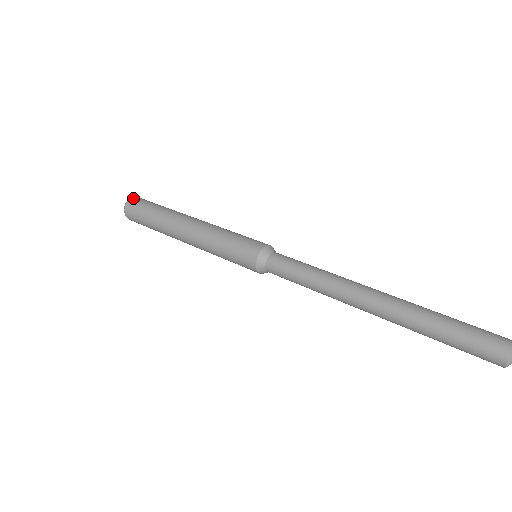
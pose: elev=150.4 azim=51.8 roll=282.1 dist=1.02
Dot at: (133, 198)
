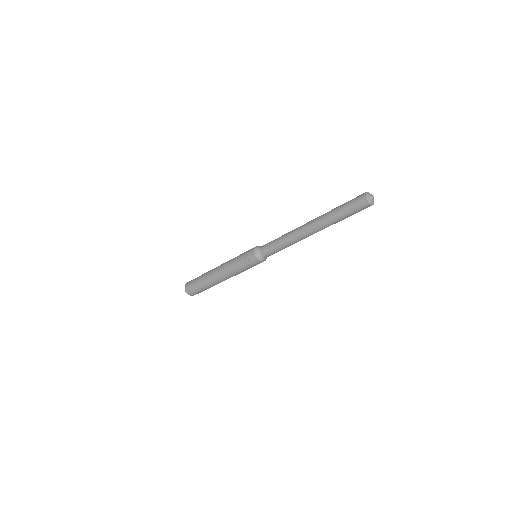
Dot at: occluded
